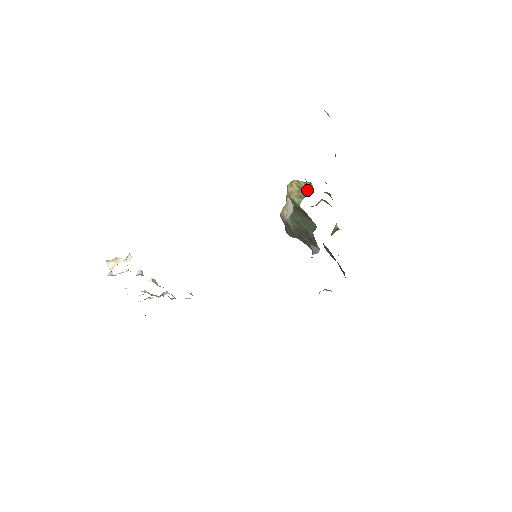
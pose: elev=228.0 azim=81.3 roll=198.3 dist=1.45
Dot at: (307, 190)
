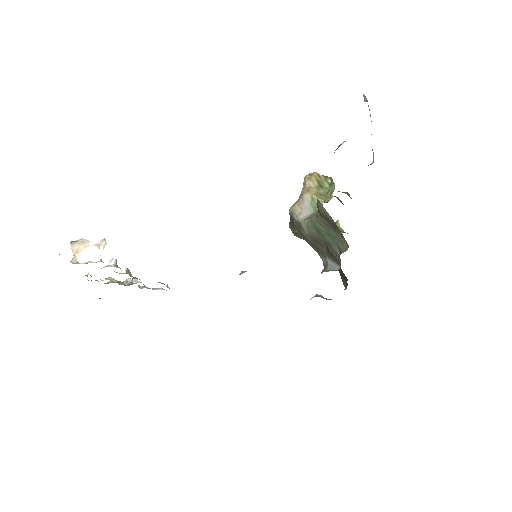
Dot at: (330, 190)
